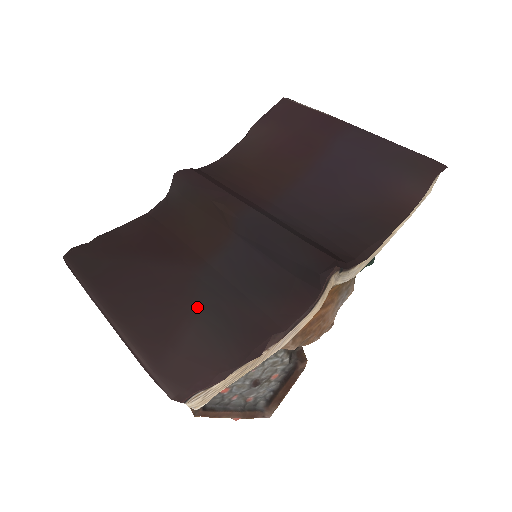
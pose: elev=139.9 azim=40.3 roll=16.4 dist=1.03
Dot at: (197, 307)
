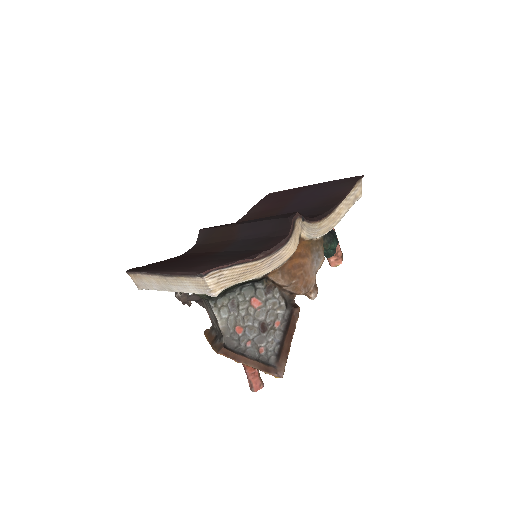
Dot at: (214, 259)
